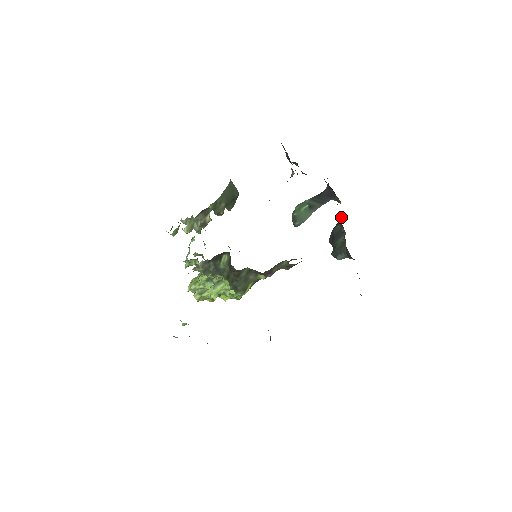
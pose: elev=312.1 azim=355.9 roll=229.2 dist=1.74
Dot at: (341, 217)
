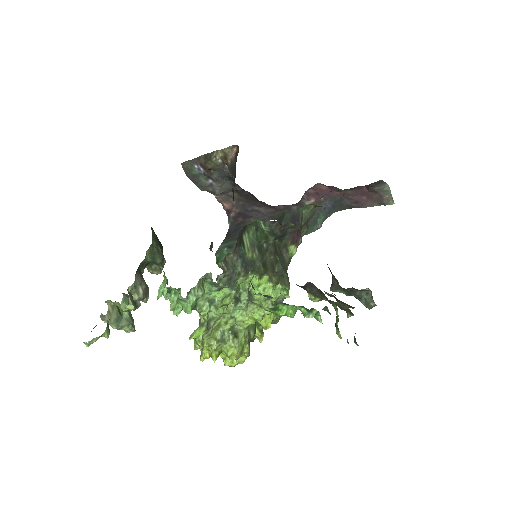
Dot at: (278, 213)
